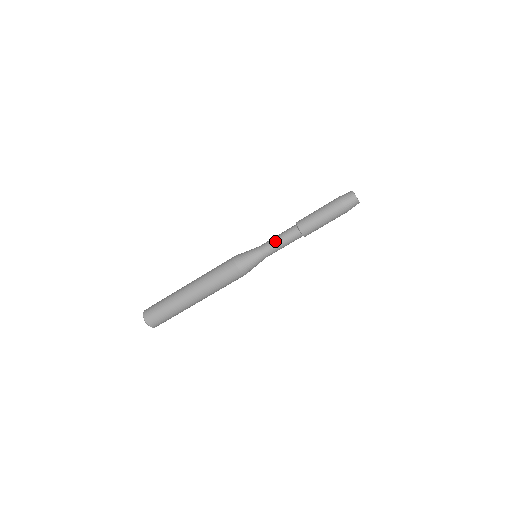
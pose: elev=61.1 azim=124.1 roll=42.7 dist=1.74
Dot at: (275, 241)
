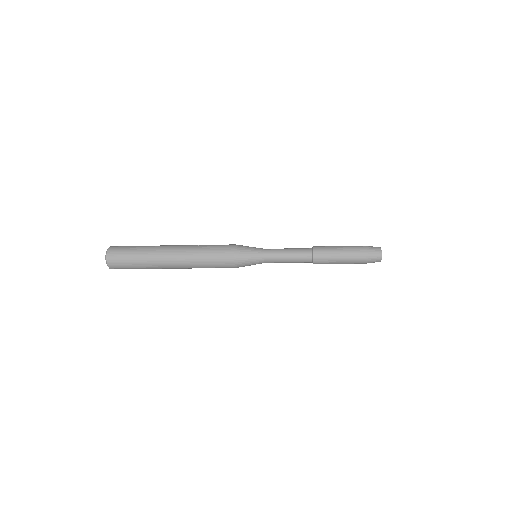
Dot at: (284, 256)
